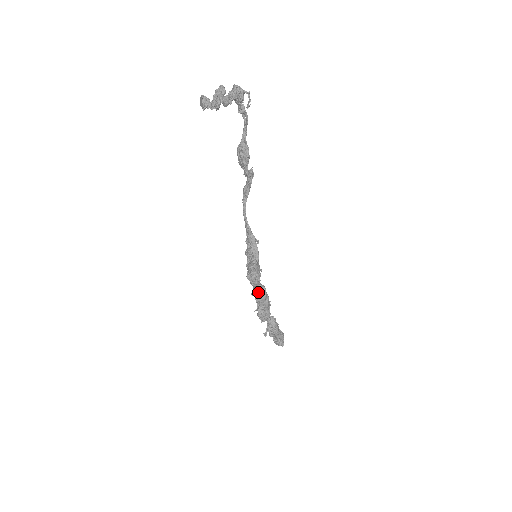
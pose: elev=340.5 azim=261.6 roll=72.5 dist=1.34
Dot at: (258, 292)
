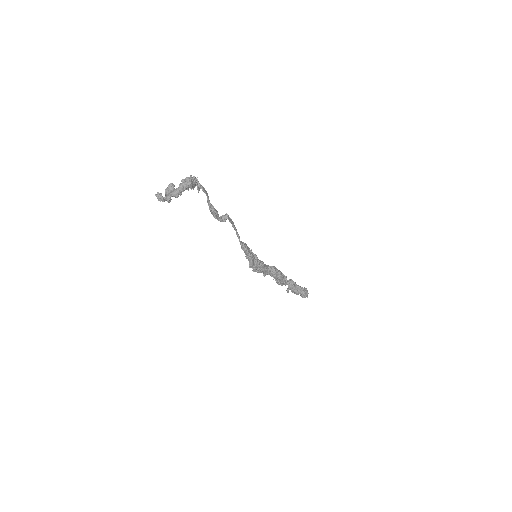
Dot at: (267, 273)
